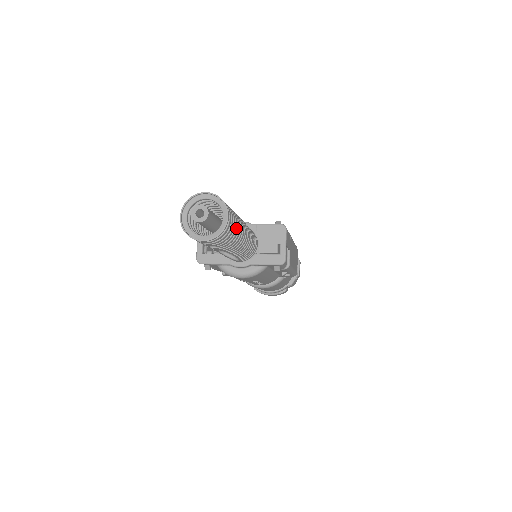
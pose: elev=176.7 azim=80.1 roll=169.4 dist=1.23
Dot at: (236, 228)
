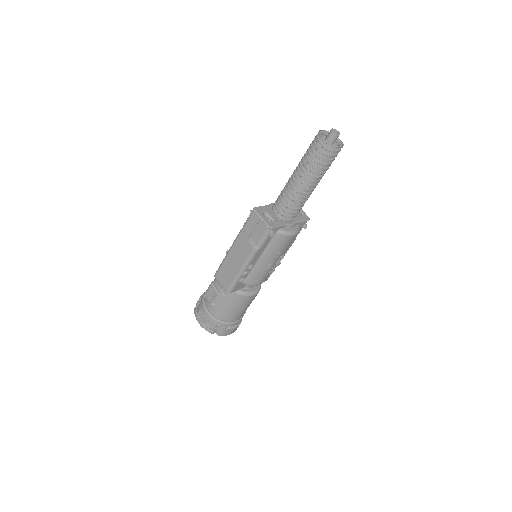
Dot at: occluded
